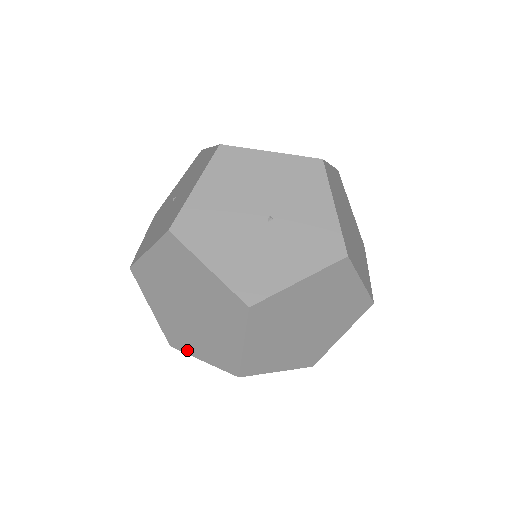
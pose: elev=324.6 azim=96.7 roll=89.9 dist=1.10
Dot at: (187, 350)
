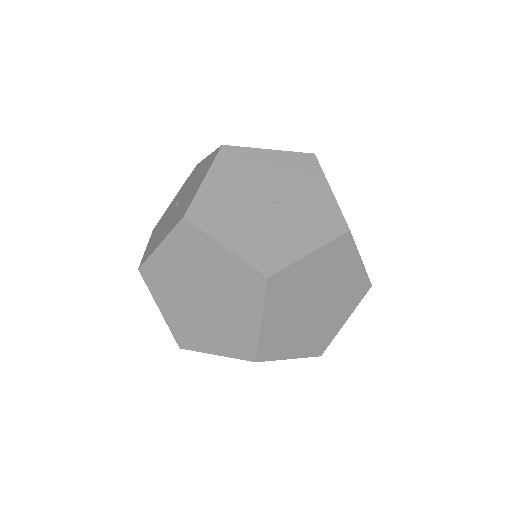
Dot at: (199, 347)
